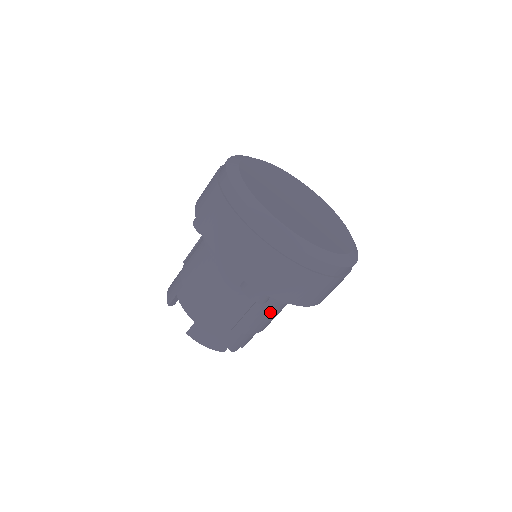
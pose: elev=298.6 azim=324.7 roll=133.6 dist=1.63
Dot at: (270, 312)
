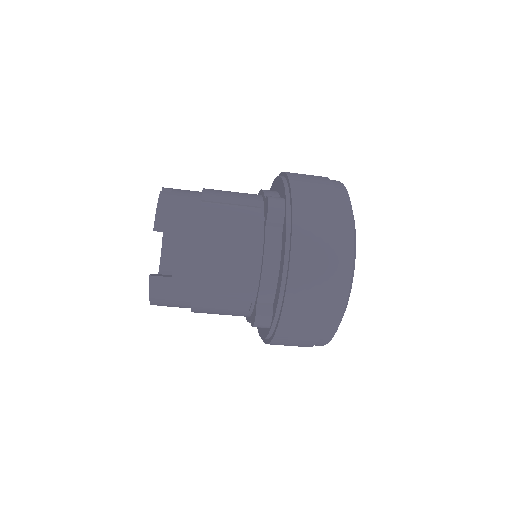
Dot at: occluded
